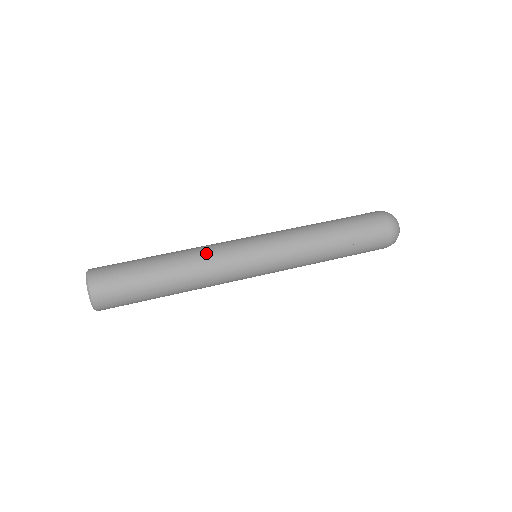
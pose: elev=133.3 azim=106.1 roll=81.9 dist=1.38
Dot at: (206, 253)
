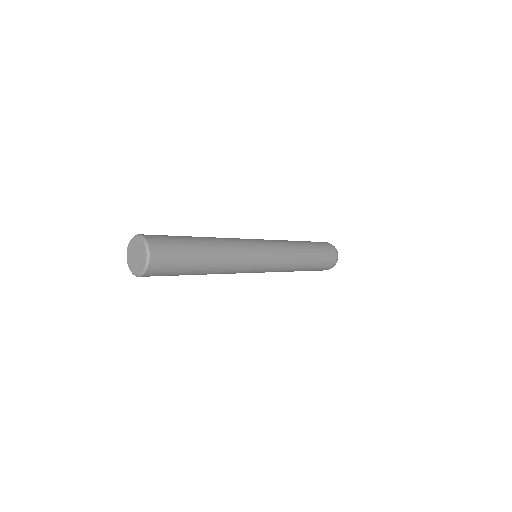
Dot at: occluded
